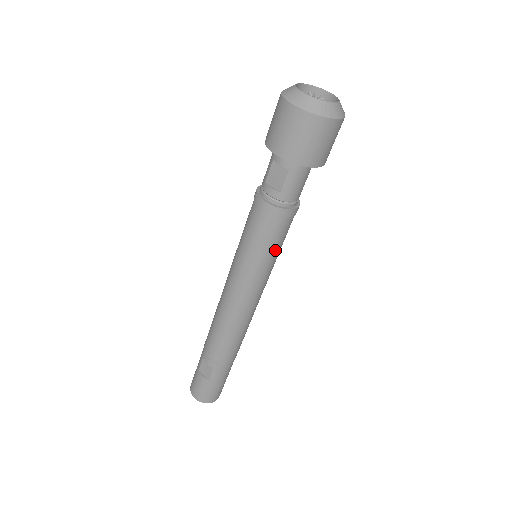
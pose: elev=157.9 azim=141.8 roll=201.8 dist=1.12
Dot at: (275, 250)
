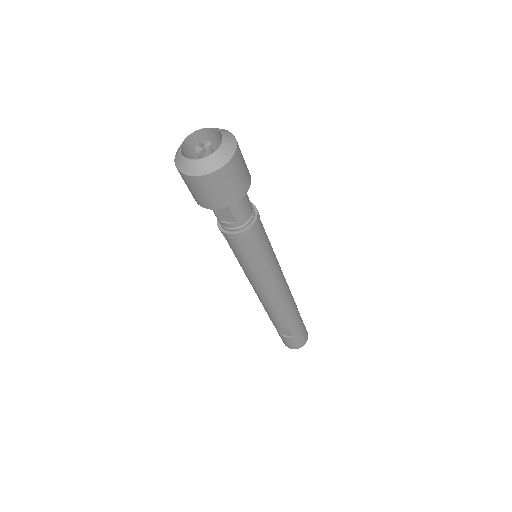
Dot at: (266, 249)
